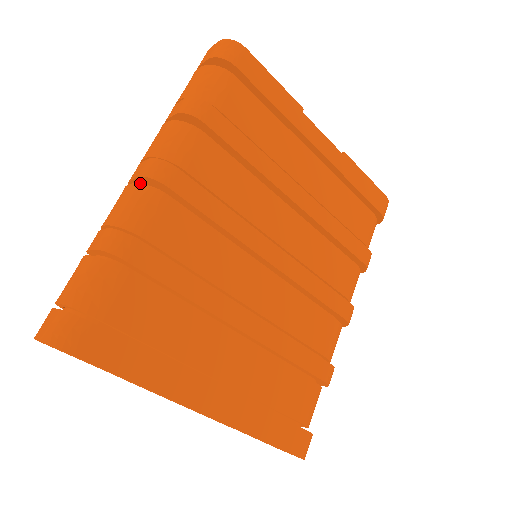
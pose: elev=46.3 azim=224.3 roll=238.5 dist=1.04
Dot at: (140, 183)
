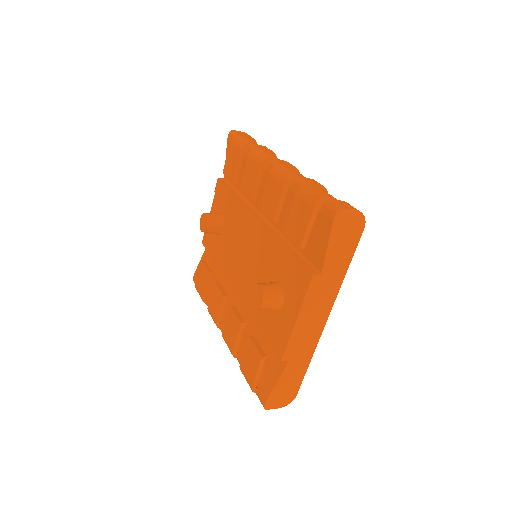
Dot at: occluded
